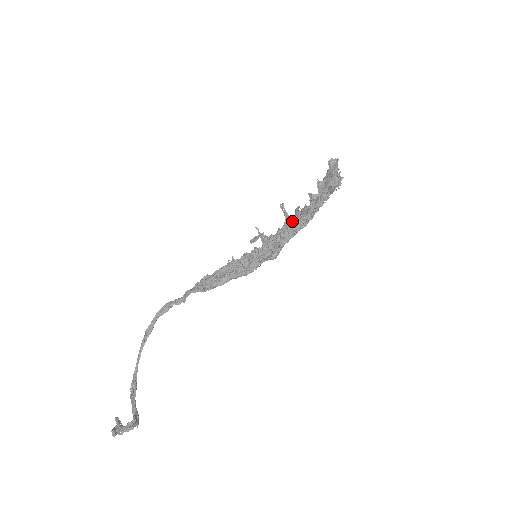
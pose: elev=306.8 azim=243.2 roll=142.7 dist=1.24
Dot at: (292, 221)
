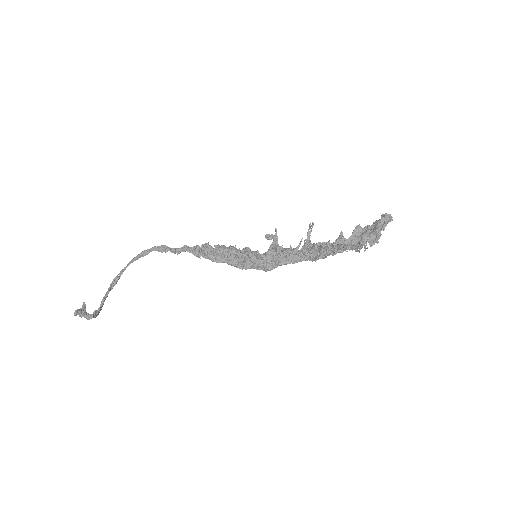
Dot at: (305, 249)
